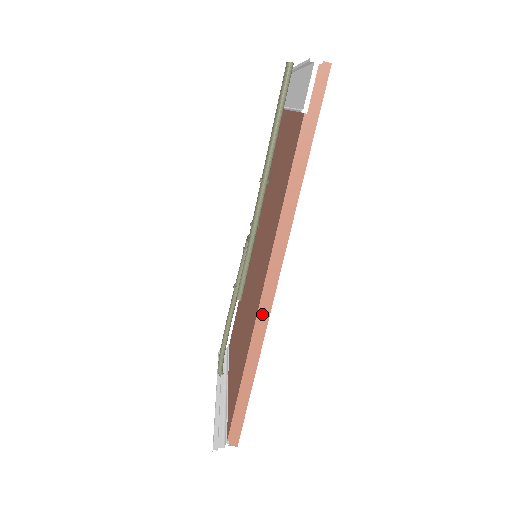
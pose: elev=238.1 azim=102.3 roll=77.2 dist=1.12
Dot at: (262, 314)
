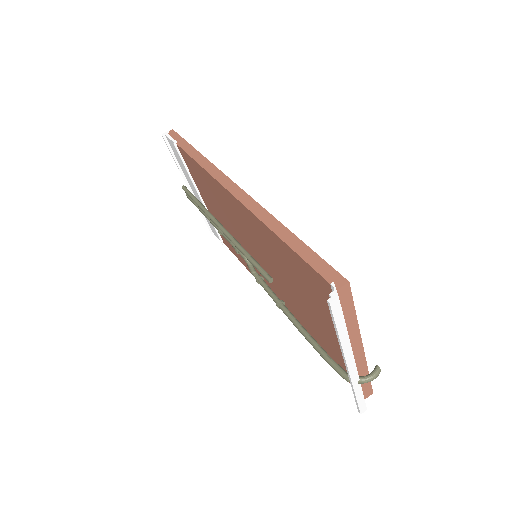
Dot at: (245, 201)
